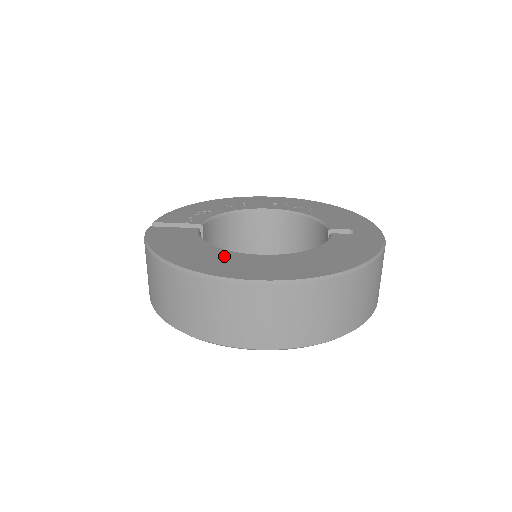
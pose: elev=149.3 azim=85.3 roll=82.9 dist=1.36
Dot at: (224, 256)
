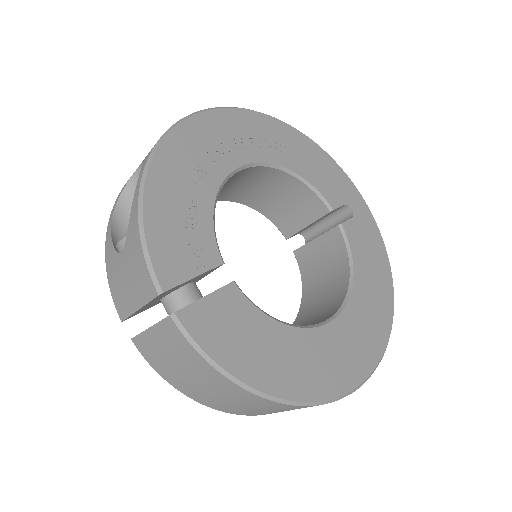
Dot at: (317, 346)
